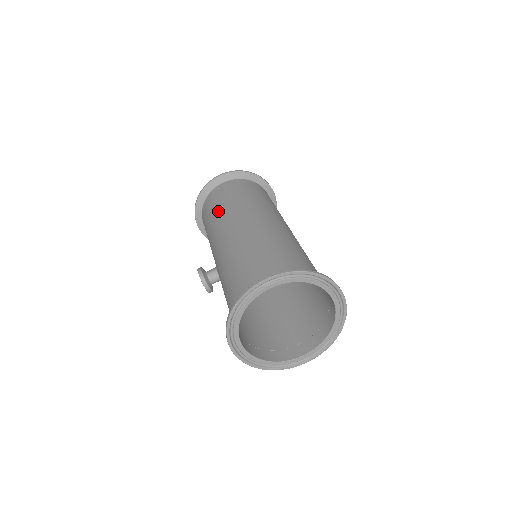
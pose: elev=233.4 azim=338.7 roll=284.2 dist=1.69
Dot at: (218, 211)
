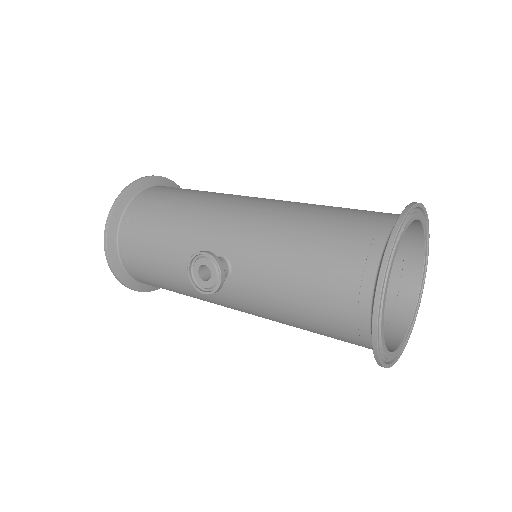
Dot at: (191, 197)
